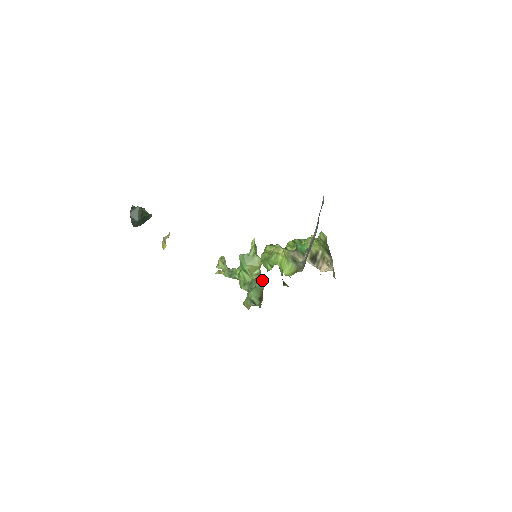
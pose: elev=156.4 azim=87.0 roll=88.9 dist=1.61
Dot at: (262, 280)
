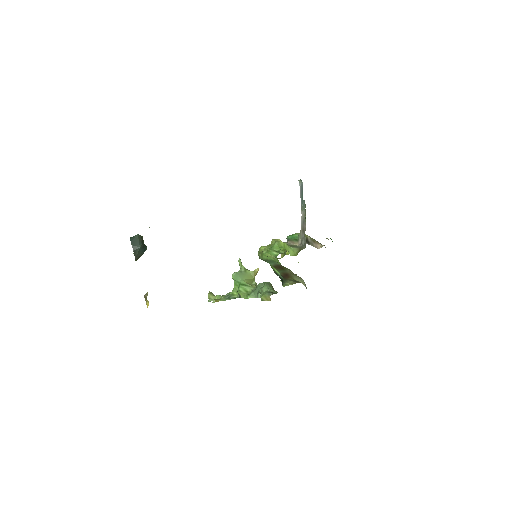
Dot at: occluded
